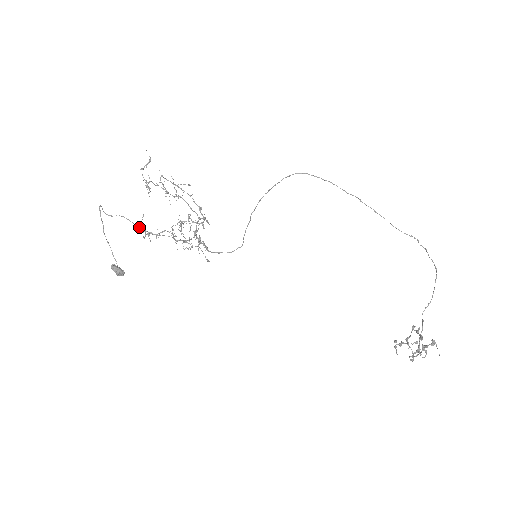
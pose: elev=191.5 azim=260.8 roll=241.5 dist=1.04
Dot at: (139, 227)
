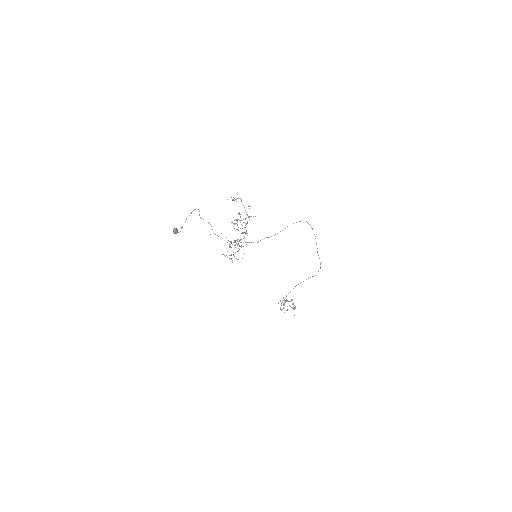
Dot at: occluded
